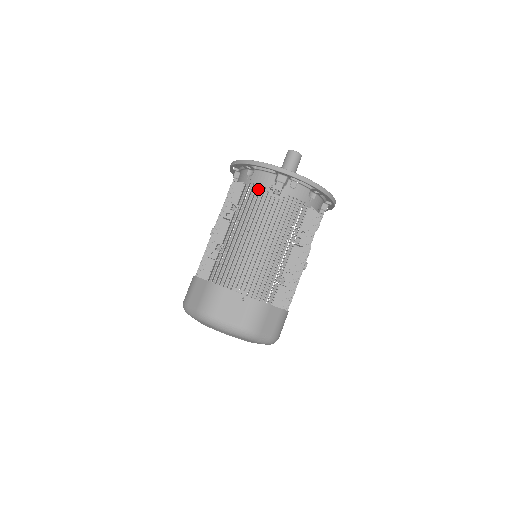
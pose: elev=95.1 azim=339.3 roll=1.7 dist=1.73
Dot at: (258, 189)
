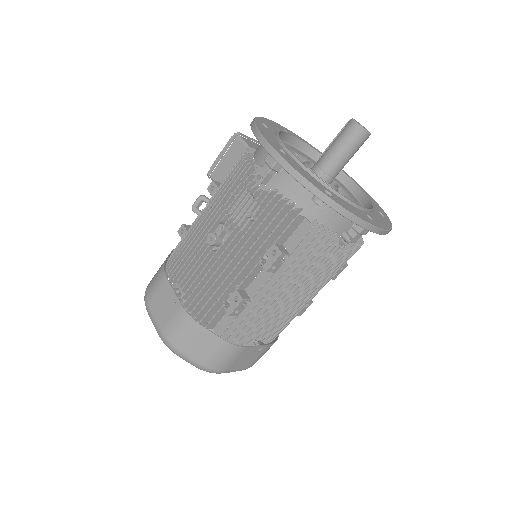
Dot at: (325, 234)
